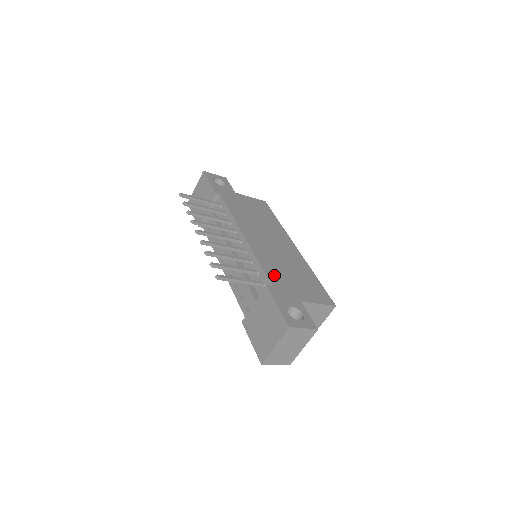
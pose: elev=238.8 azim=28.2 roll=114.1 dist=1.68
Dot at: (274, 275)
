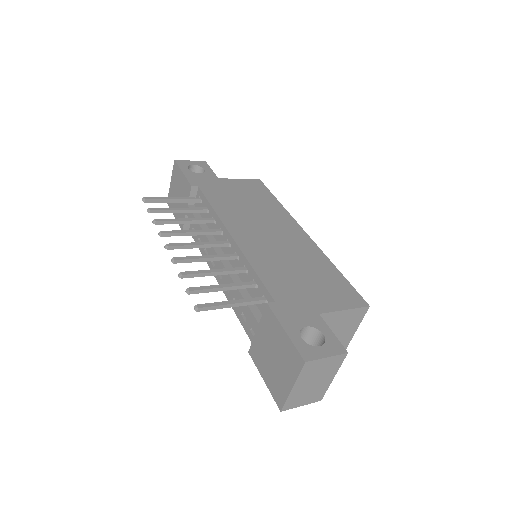
Dot at: (277, 284)
